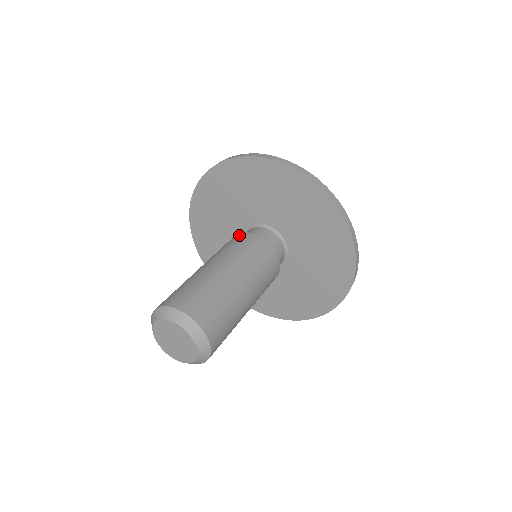
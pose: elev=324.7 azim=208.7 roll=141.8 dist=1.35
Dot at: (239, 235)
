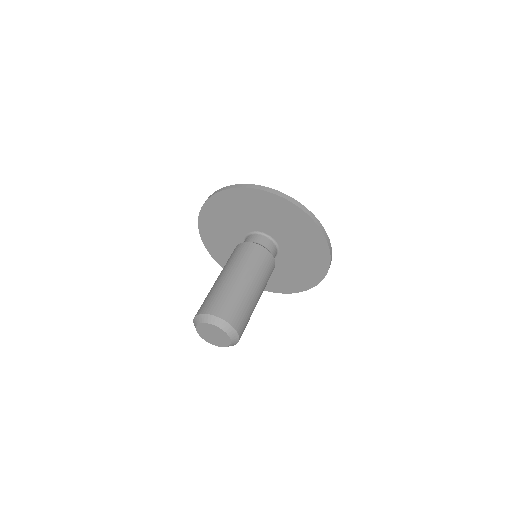
Dot at: (235, 248)
